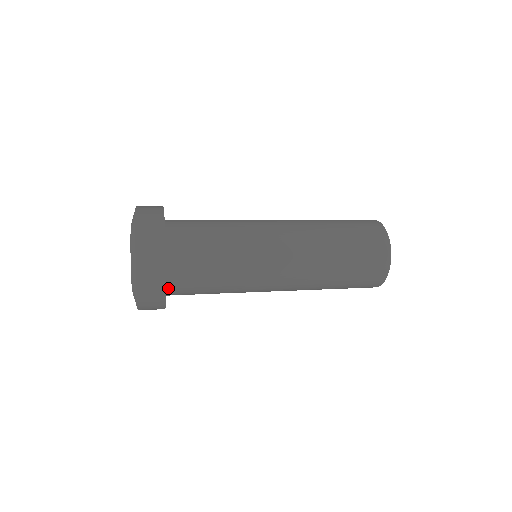
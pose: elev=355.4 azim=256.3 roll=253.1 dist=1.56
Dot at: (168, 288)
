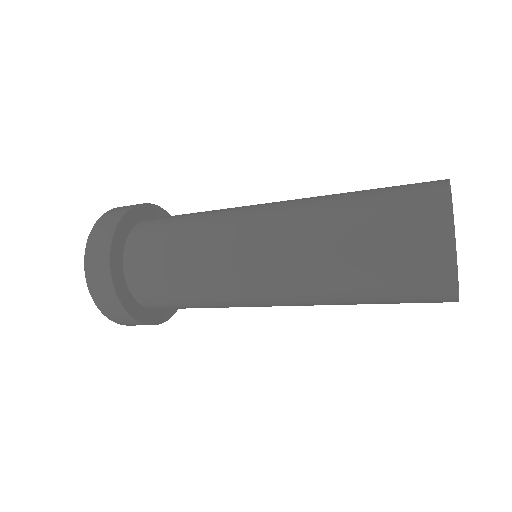
Dot at: (132, 290)
